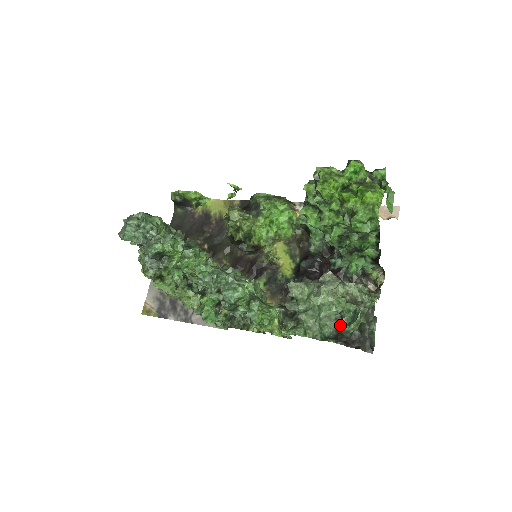
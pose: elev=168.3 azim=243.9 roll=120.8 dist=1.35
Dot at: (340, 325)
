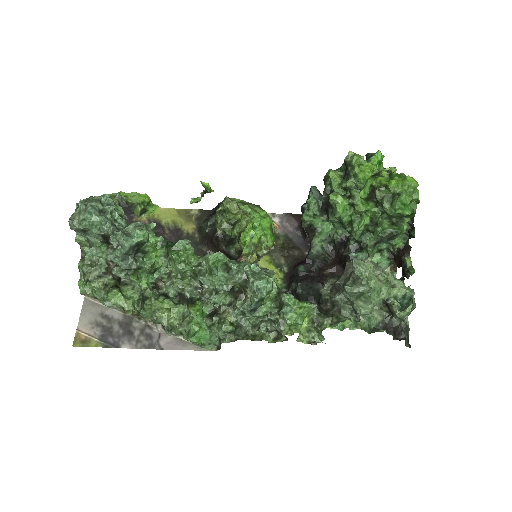
Dot at: (387, 314)
